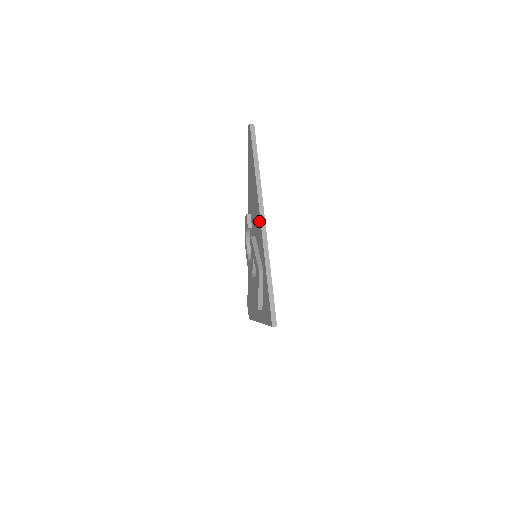
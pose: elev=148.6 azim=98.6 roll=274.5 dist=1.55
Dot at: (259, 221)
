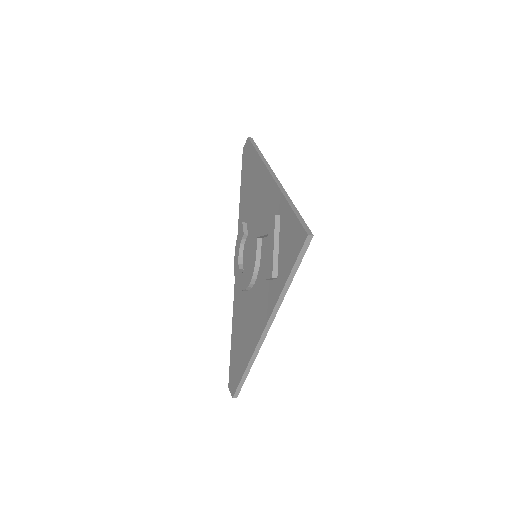
Dot at: (269, 182)
